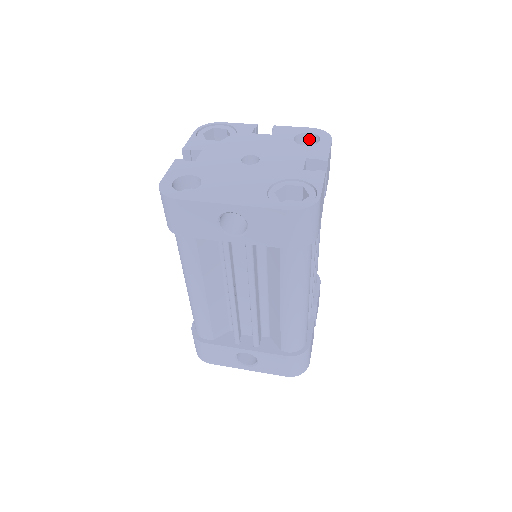
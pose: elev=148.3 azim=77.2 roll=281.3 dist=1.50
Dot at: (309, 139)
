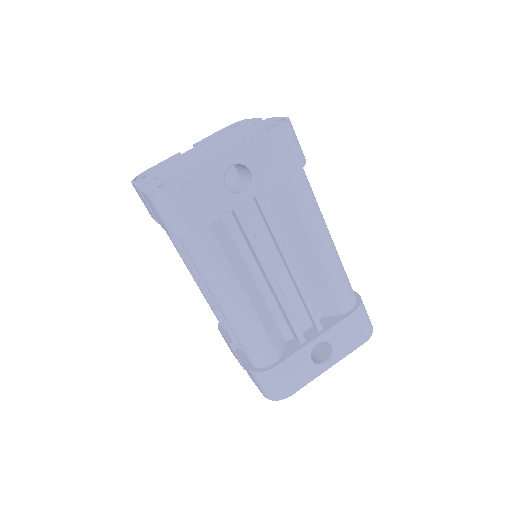
Dot at: occluded
